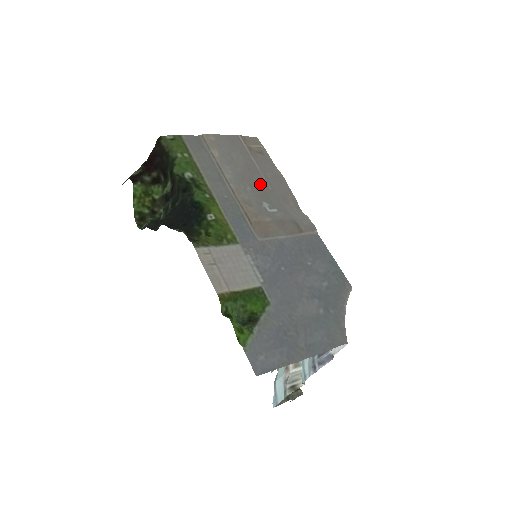
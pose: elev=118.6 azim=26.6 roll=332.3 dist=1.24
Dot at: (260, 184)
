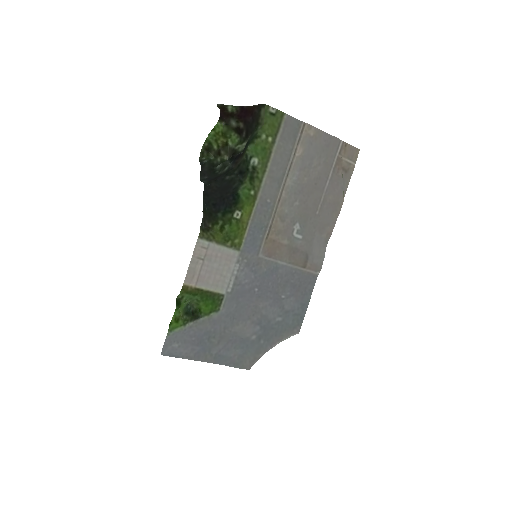
Dot at: (312, 204)
